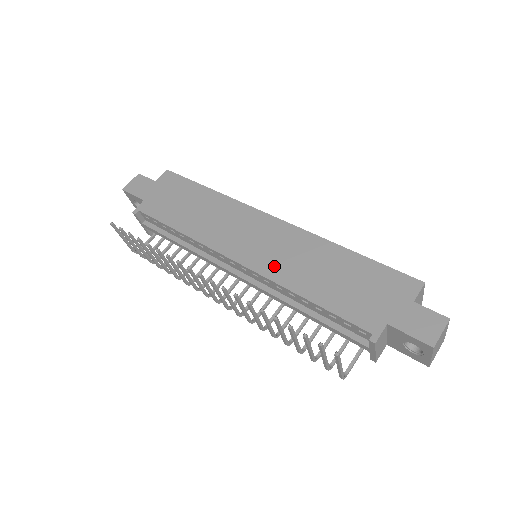
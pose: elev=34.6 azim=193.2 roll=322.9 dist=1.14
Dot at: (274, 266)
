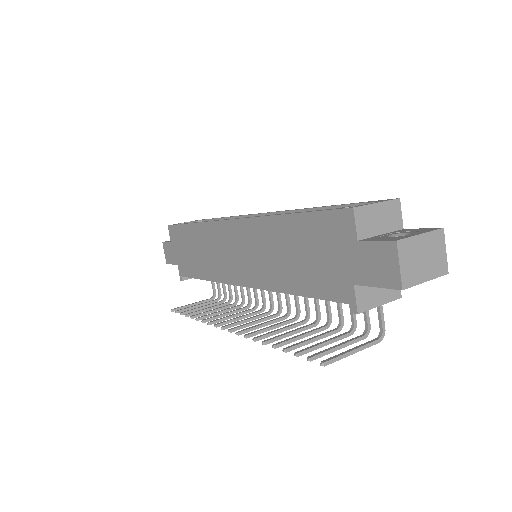
Dot at: (258, 274)
